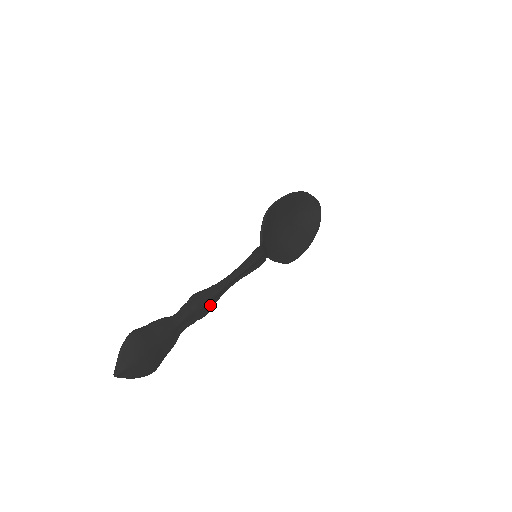
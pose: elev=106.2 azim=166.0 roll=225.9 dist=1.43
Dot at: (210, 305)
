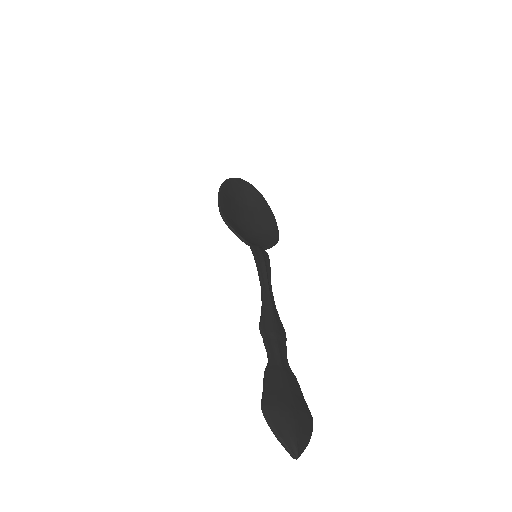
Dot at: (278, 323)
